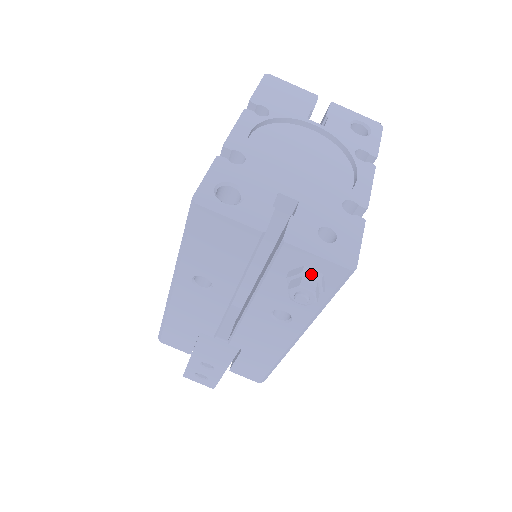
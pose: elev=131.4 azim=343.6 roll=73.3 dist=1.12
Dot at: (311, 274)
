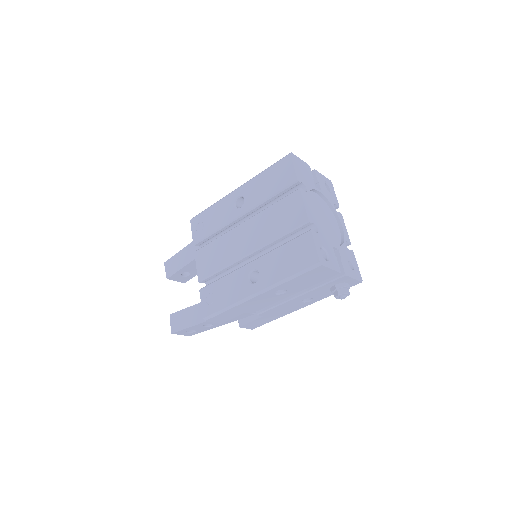
Dot at: (348, 286)
